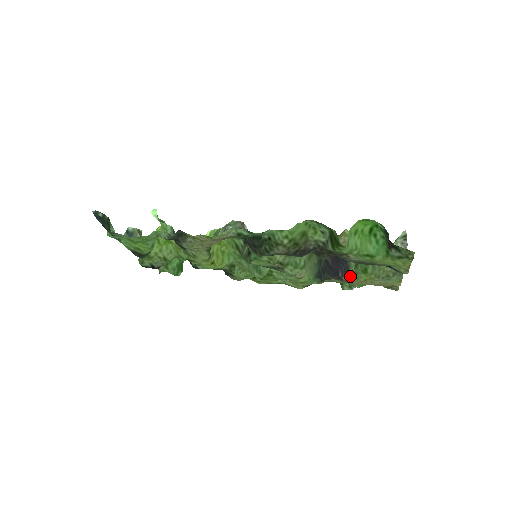
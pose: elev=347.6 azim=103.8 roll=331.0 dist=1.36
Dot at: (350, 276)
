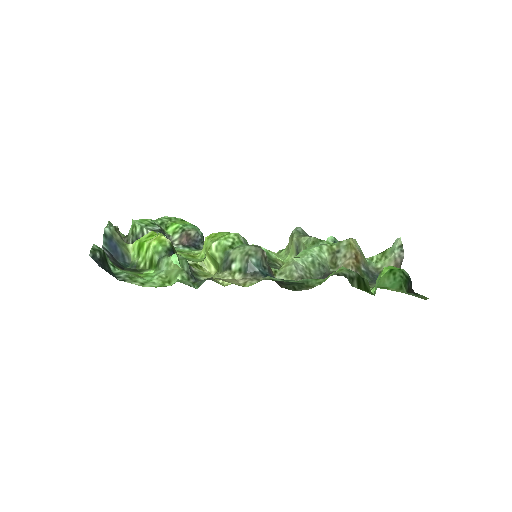
Dot at: occluded
